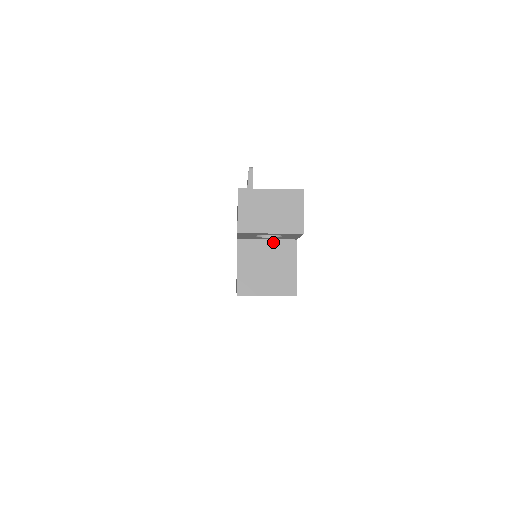
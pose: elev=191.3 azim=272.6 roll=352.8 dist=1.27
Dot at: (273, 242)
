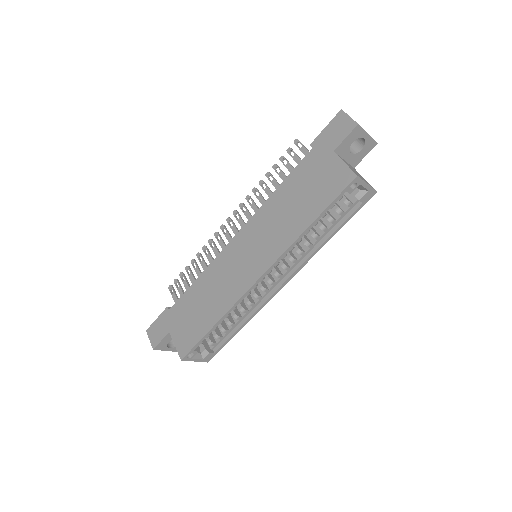
Dot at: occluded
